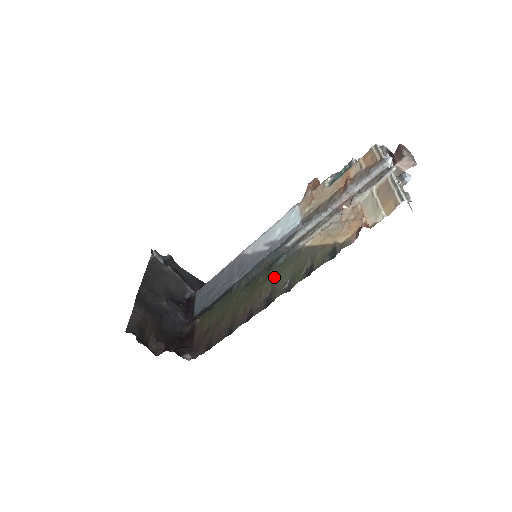
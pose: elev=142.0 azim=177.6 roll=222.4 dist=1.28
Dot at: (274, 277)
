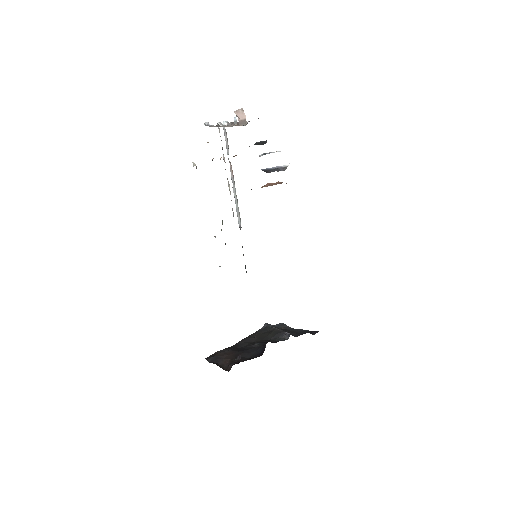
Dot at: occluded
